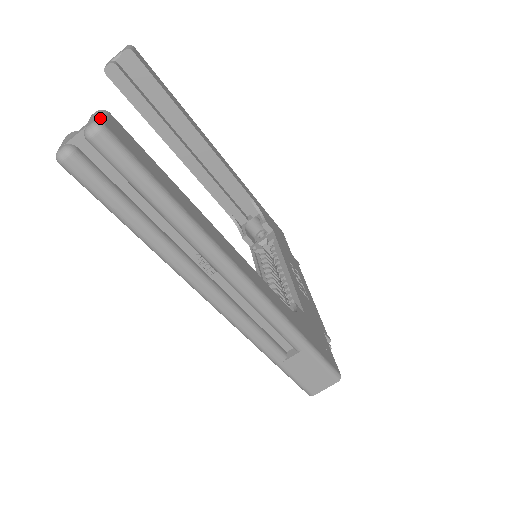
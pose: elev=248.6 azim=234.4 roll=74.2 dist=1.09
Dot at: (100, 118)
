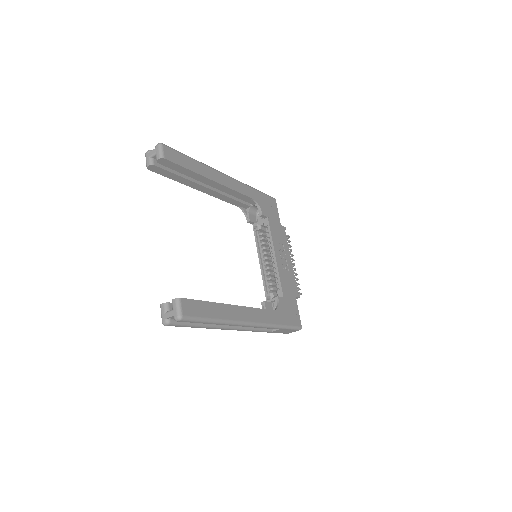
Dot at: (179, 311)
